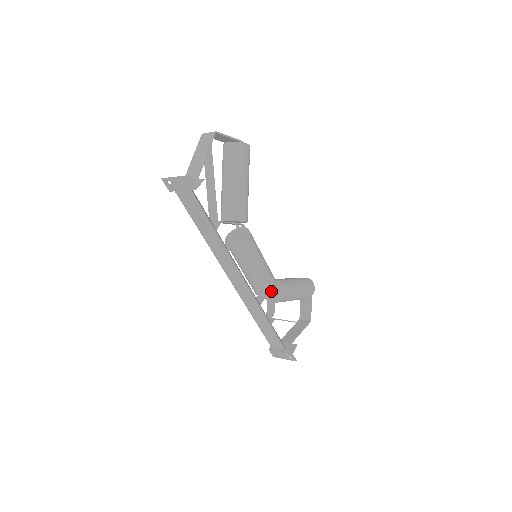
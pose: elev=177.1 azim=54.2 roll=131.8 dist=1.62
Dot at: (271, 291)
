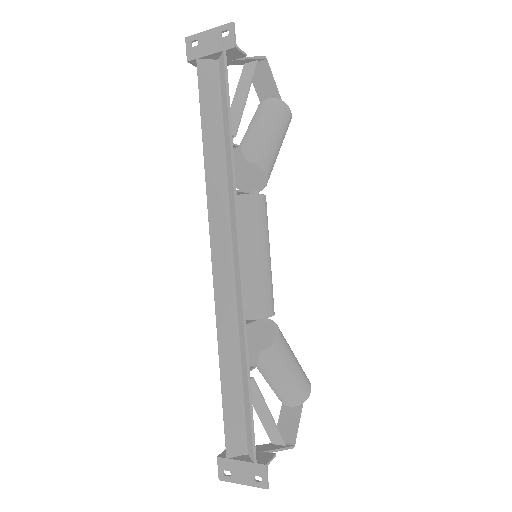
Dot at: (265, 315)
